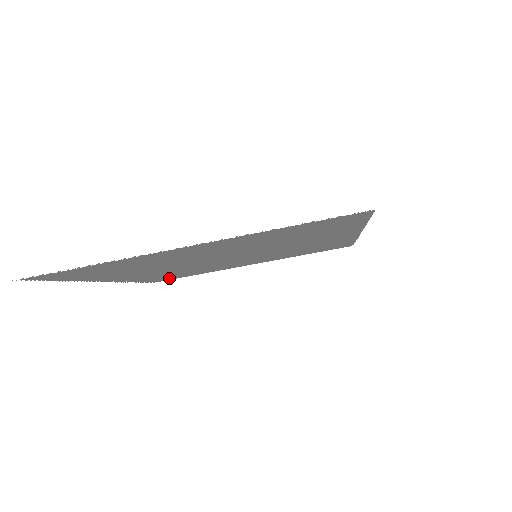
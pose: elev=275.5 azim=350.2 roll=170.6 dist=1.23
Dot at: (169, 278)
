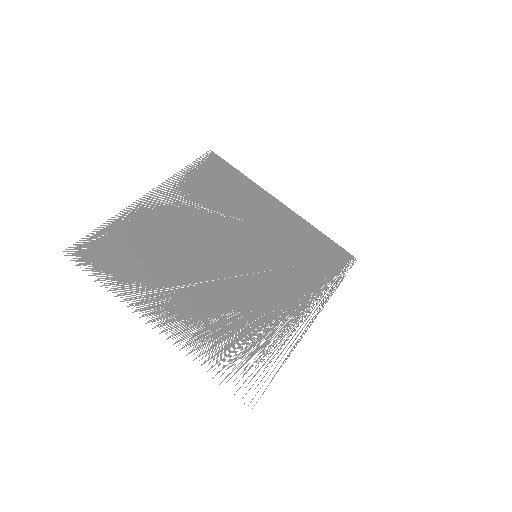
Dot at: (218, 167)
